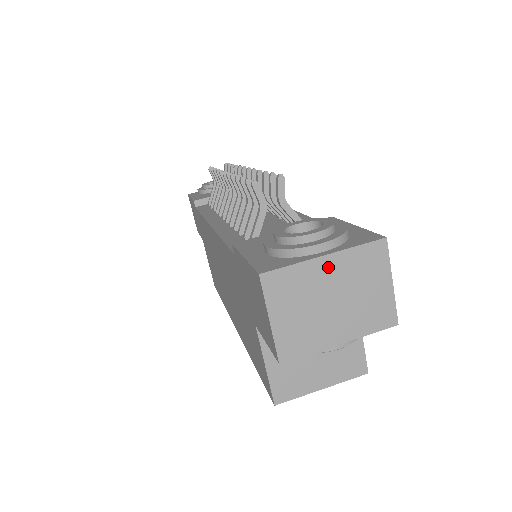
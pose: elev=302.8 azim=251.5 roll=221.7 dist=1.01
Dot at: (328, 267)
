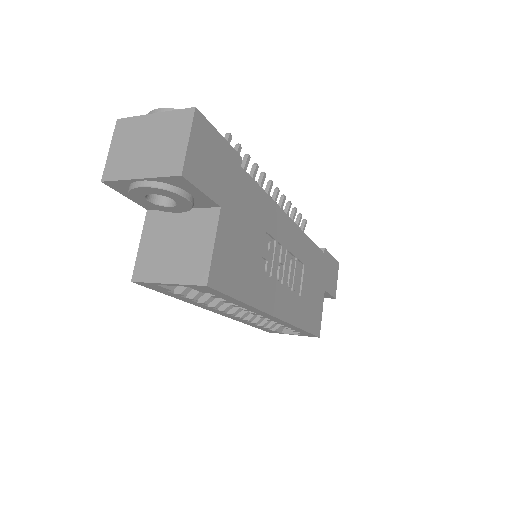
Dot at: (153, 121)
